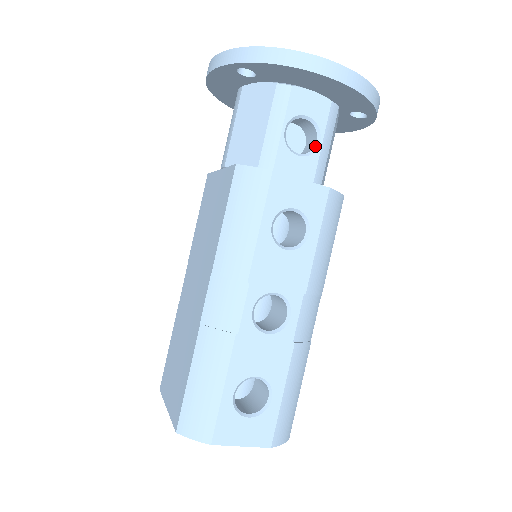
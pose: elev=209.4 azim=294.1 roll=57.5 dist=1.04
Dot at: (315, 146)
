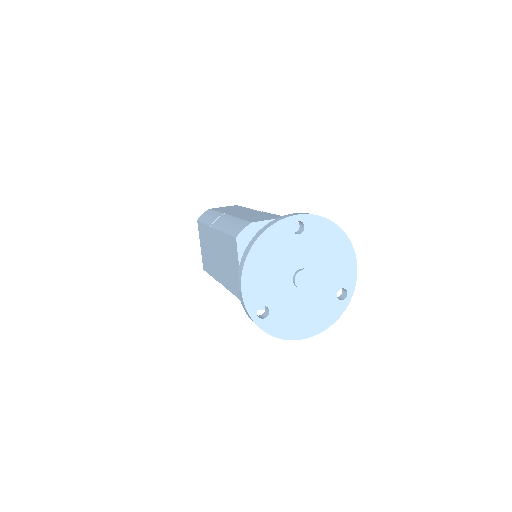
Dot at: occluded
